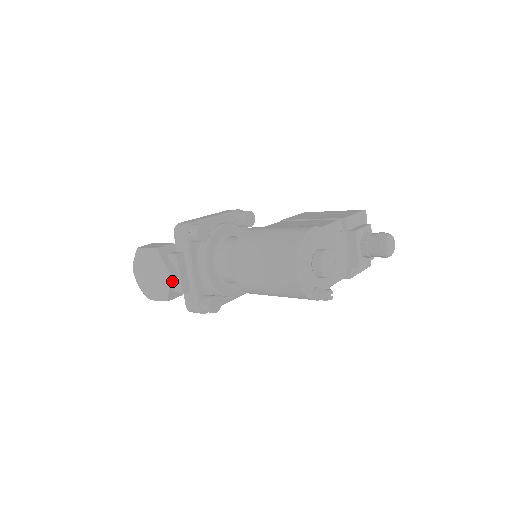
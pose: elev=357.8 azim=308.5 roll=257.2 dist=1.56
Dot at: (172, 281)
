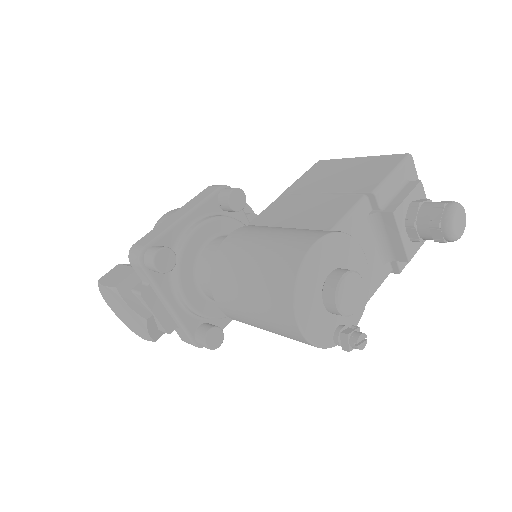
Dot at: (148, 325)
